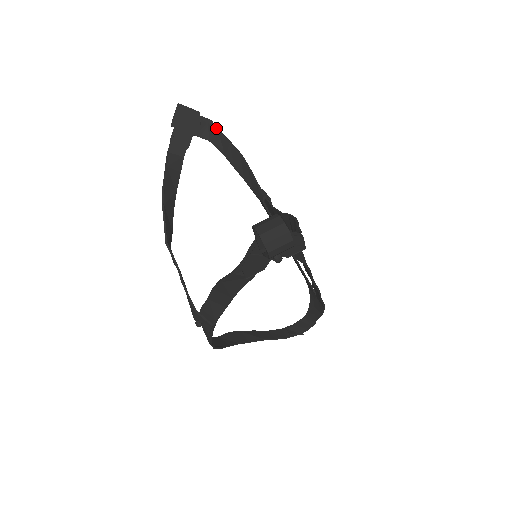
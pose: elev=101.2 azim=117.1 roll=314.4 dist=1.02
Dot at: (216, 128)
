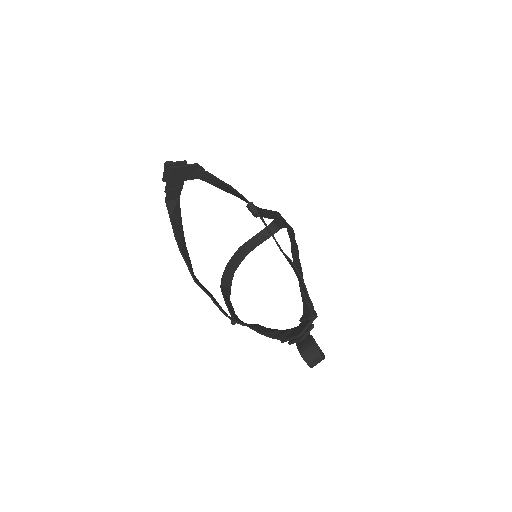
Dot at: (204, 171)
